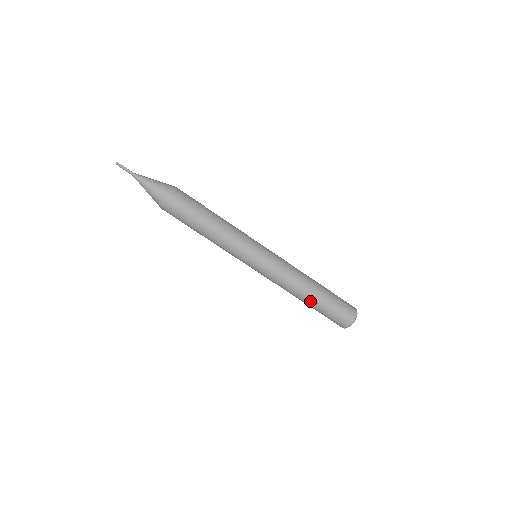
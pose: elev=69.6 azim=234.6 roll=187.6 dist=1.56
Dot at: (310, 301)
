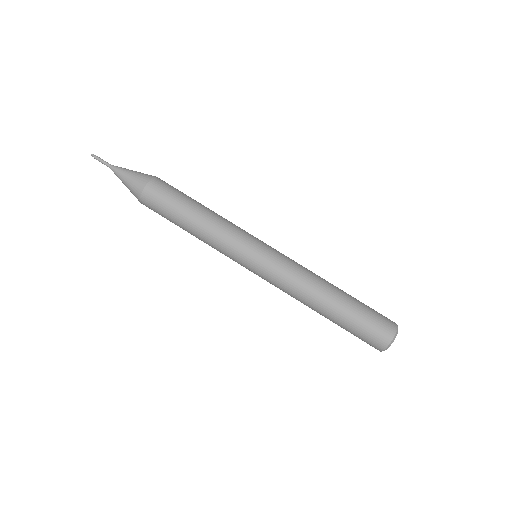
Dot at: (329, 311)
